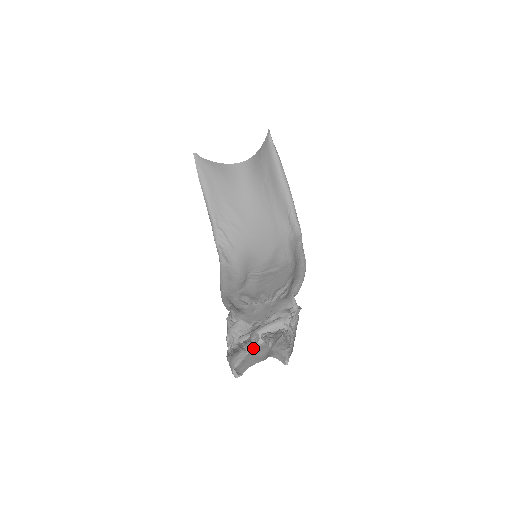
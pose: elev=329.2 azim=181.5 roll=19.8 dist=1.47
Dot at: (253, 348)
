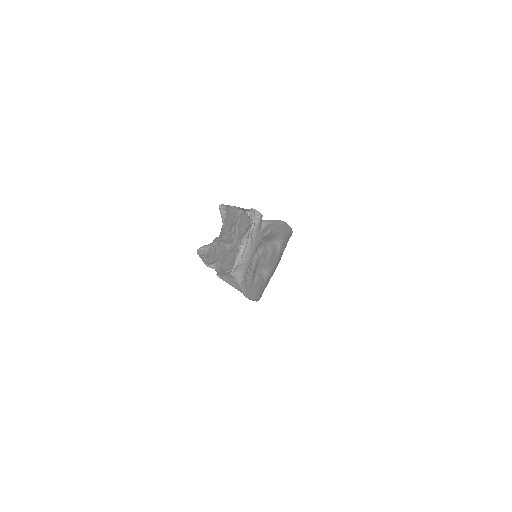
Dot at: (225, 248)
